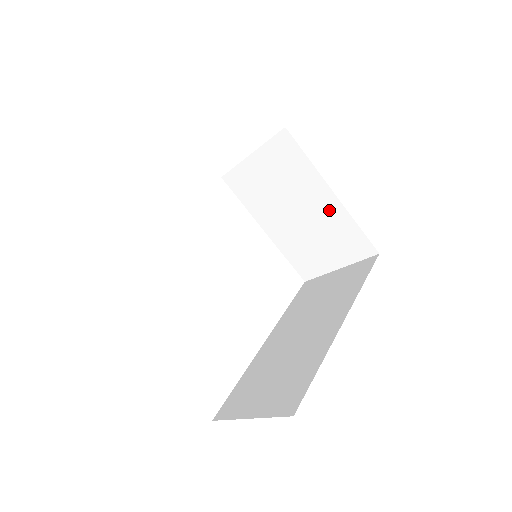
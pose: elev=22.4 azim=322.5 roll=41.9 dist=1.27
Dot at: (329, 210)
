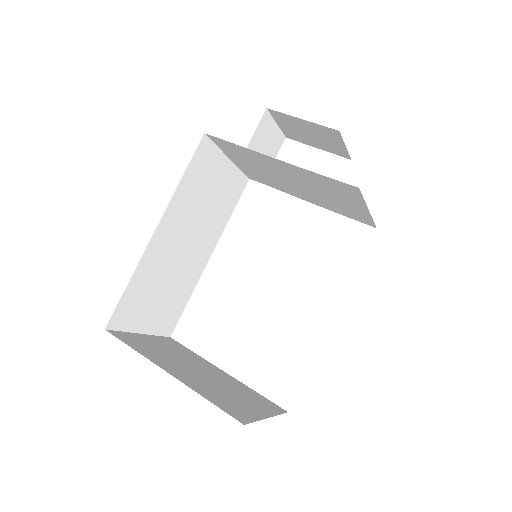
Dot at: (294, 171)
